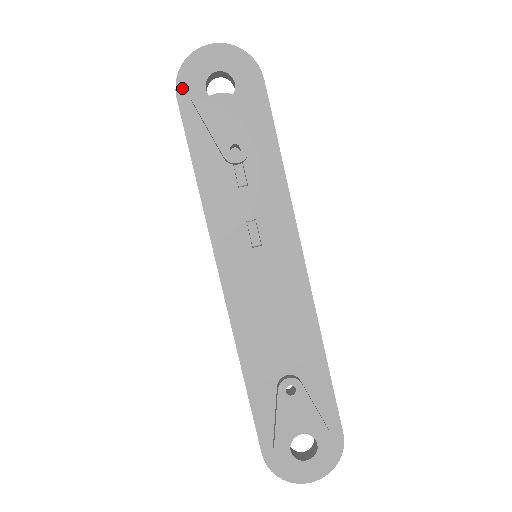
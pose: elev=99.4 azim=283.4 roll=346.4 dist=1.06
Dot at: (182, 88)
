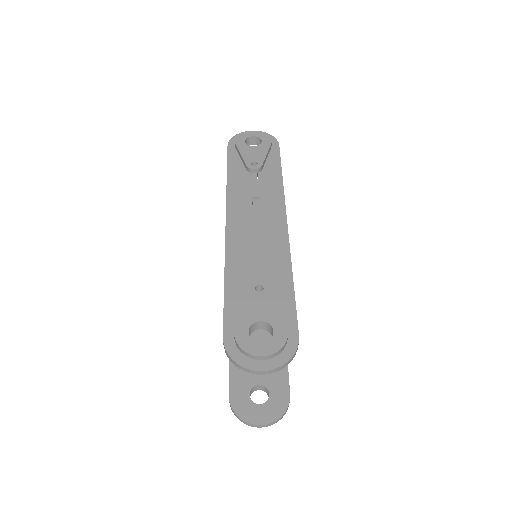
Dot at: (232, 143)
